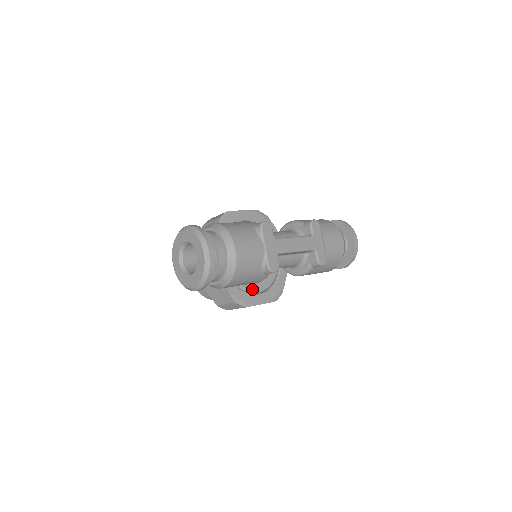
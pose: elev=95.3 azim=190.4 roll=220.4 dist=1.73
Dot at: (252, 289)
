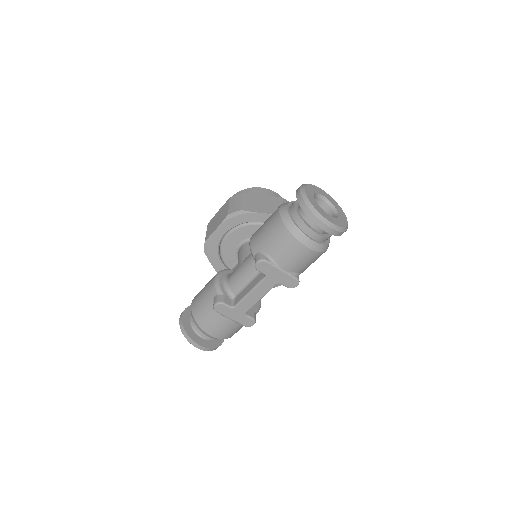
Dot at: occluded
